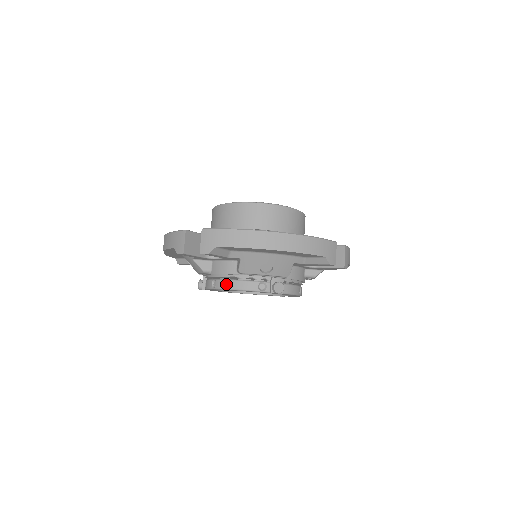
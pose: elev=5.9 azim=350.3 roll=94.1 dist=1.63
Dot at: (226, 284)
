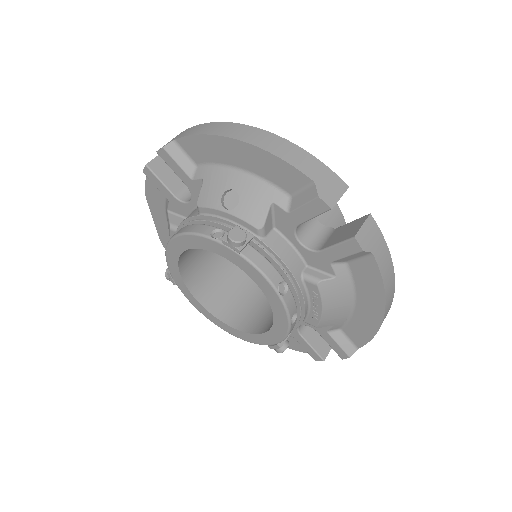
Dot at: (179, 230)
